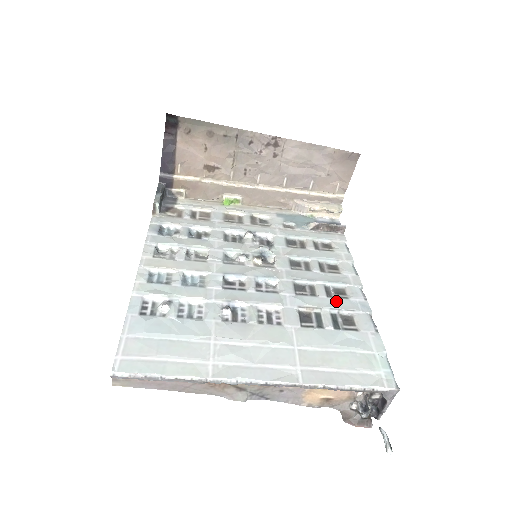
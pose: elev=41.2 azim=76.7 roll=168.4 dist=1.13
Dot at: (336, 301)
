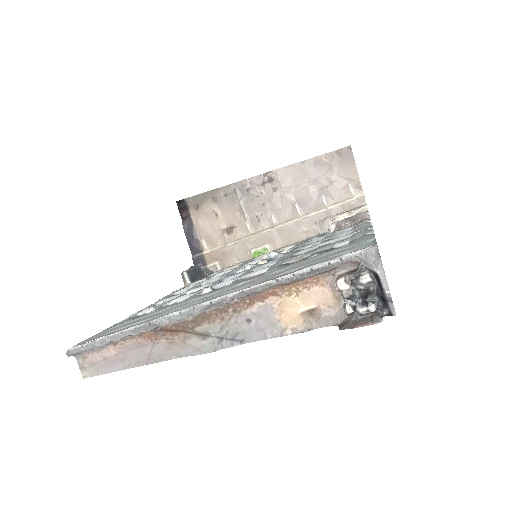
Dot at: occluded
